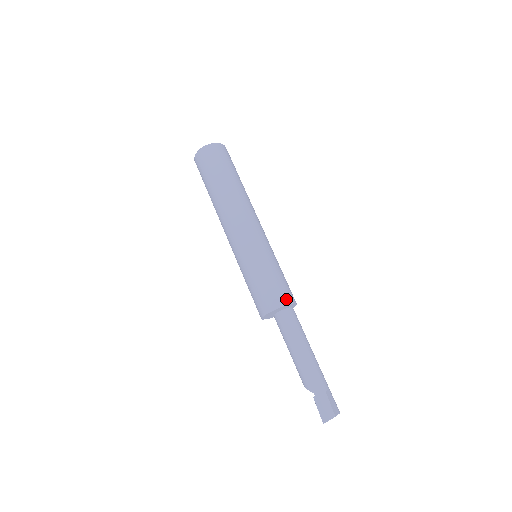
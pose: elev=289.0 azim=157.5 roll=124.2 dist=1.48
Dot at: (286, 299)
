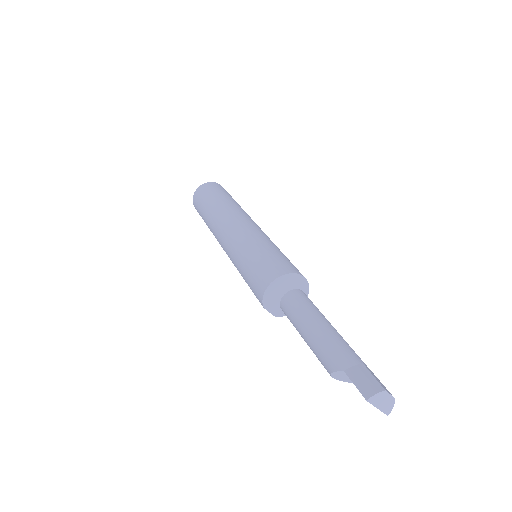
Dot at: (292, 269)
